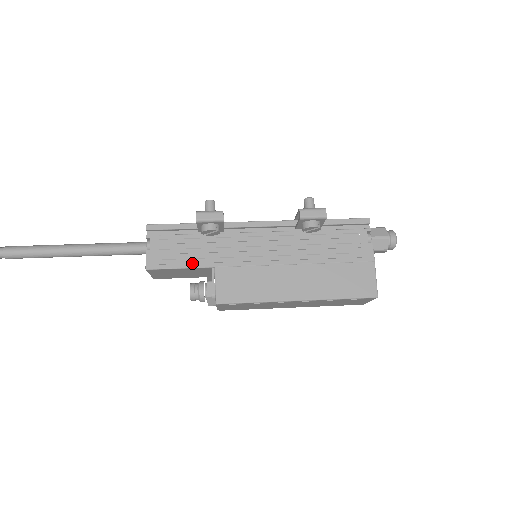
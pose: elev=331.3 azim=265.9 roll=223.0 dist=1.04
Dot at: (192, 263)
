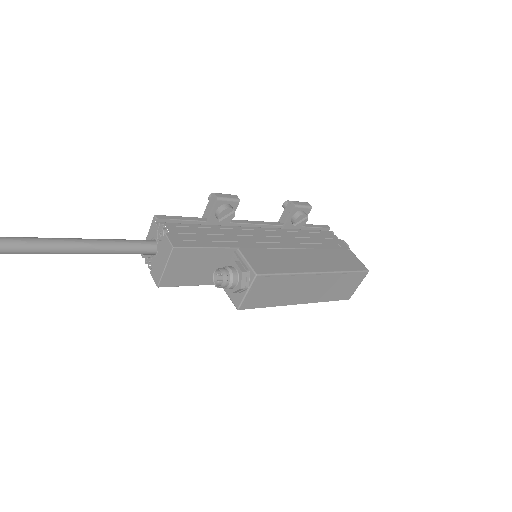
Dot at: (216, 244)
